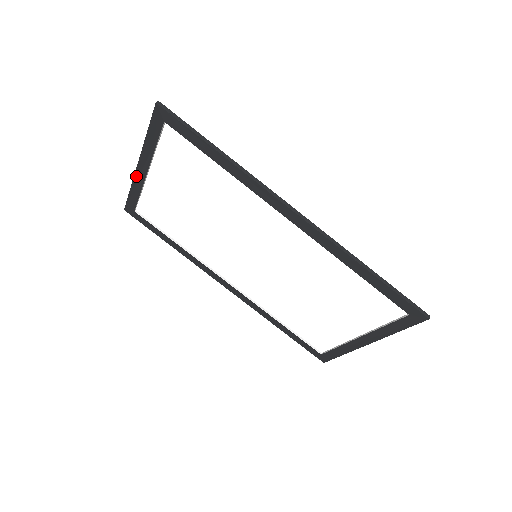
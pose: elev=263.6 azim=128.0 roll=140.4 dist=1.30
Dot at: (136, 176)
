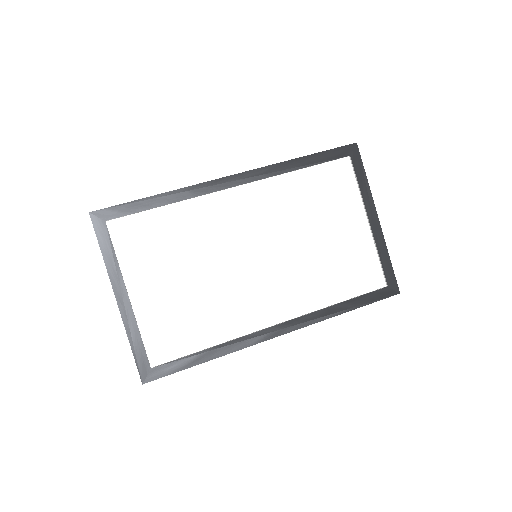
Dot at: (123, 315)
